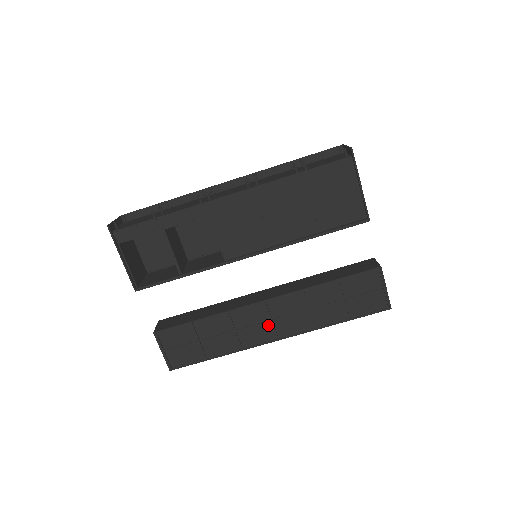
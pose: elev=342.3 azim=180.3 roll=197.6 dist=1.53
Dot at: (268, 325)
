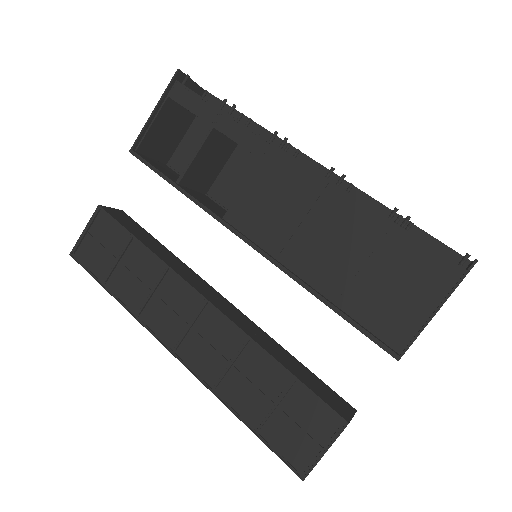
Dot at: (182, 327)
